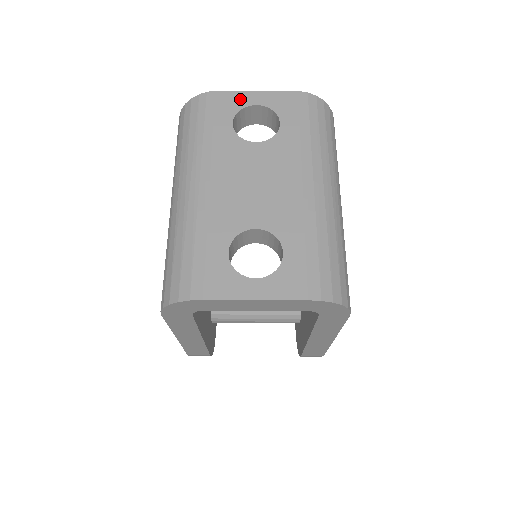
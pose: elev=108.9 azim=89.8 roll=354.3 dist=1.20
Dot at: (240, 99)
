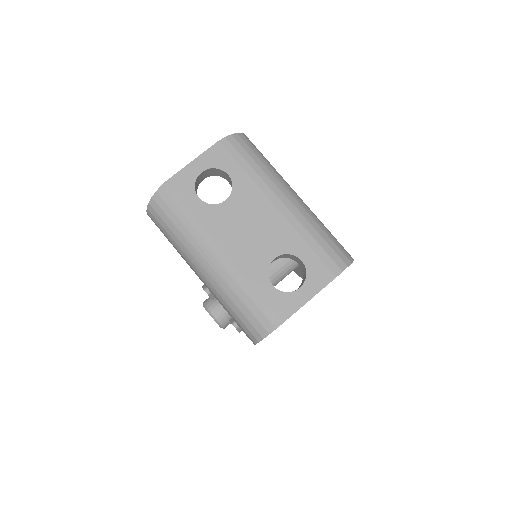
Dot at: (187, 176)
